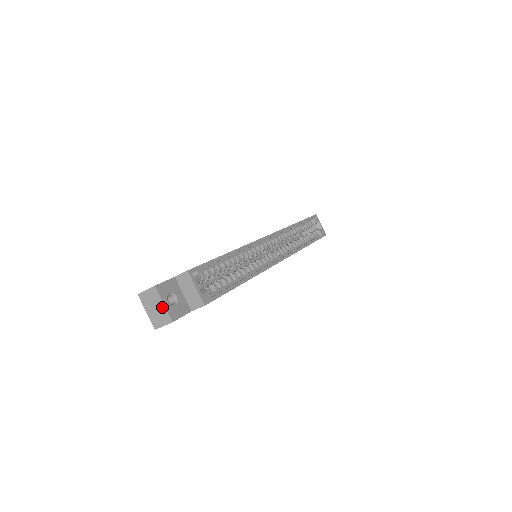
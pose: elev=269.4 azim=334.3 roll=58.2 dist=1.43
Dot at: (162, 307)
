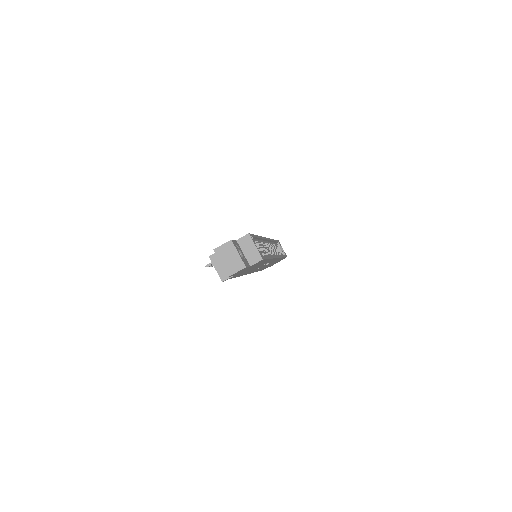
Dot at: (237, 256)
